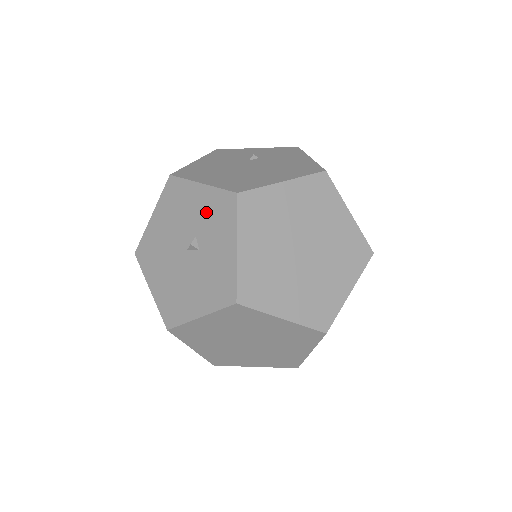
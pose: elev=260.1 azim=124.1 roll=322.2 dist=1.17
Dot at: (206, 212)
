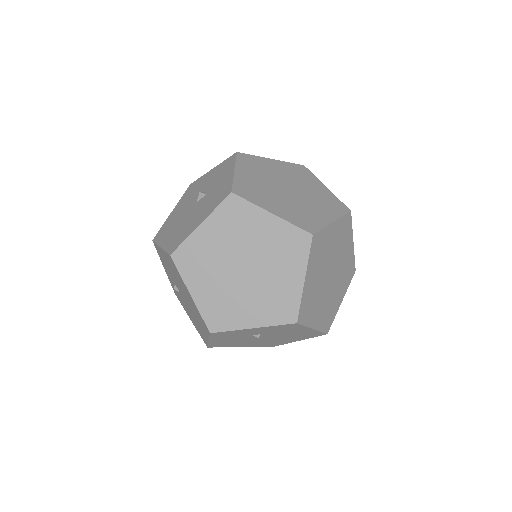
Dot at: (214, 176)
